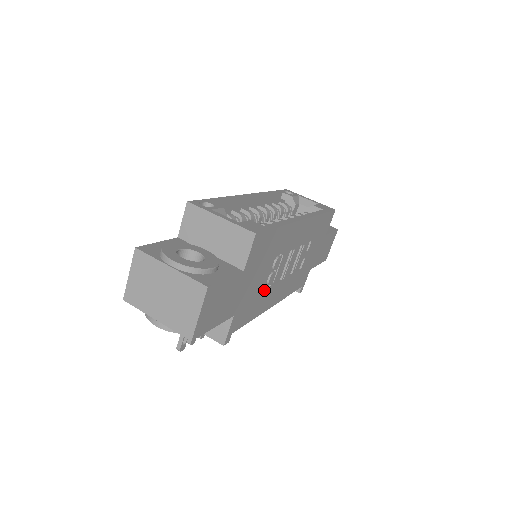
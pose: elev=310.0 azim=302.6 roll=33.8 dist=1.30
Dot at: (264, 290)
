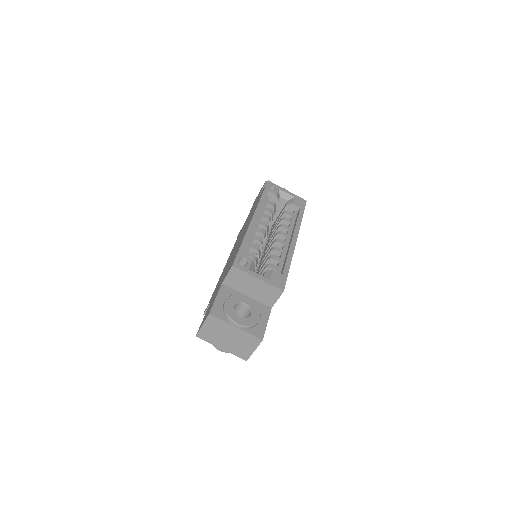
Dot at: occluded
